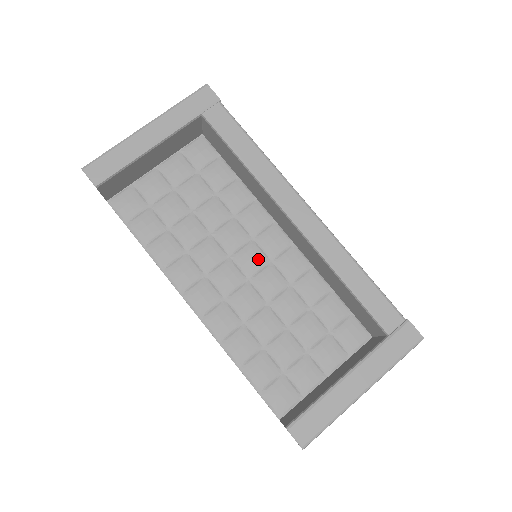
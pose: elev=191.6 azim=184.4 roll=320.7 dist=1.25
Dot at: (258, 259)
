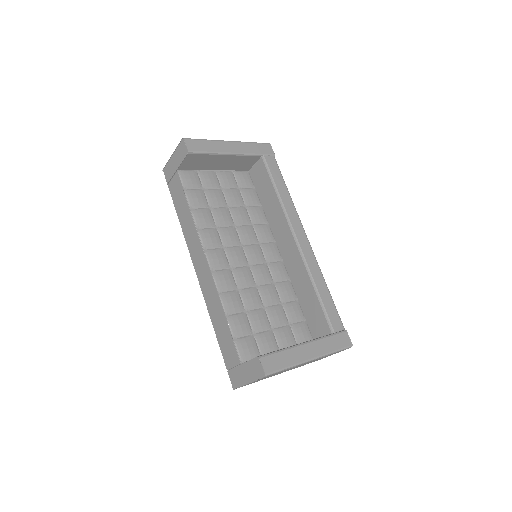
Dot at: (259, 256)
